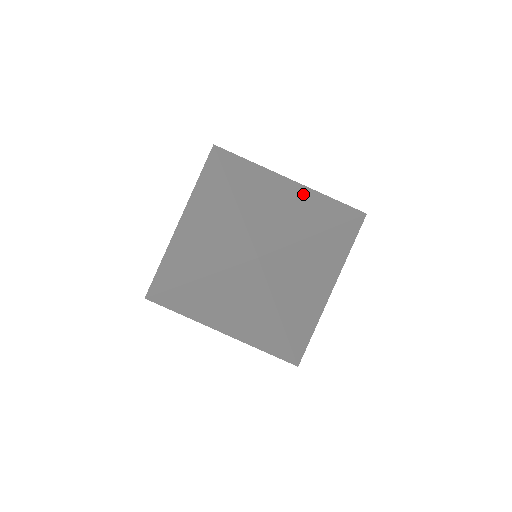
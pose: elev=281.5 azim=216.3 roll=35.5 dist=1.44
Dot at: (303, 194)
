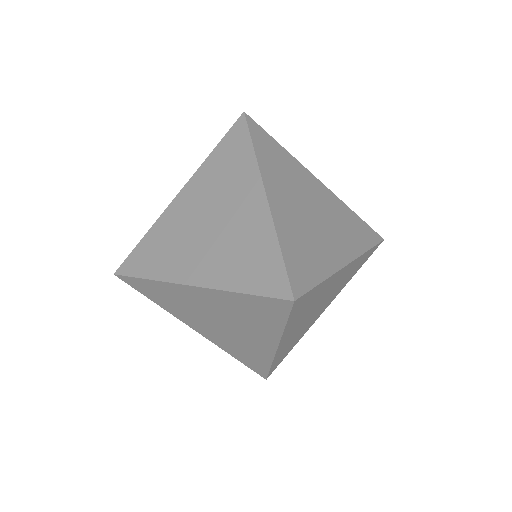
Dot at: (331, 204)
